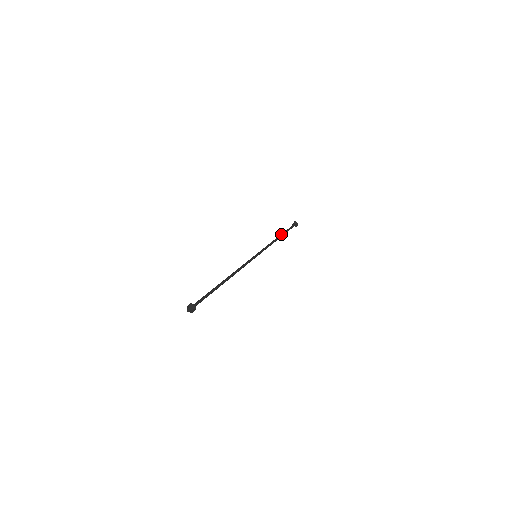
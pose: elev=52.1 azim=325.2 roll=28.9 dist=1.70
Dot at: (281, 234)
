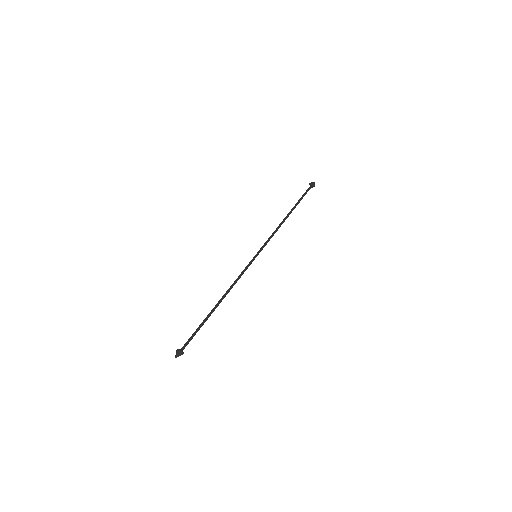
Dot at: (291, 210)
